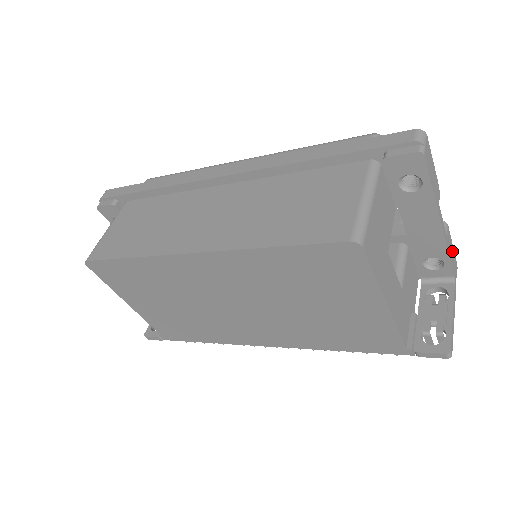
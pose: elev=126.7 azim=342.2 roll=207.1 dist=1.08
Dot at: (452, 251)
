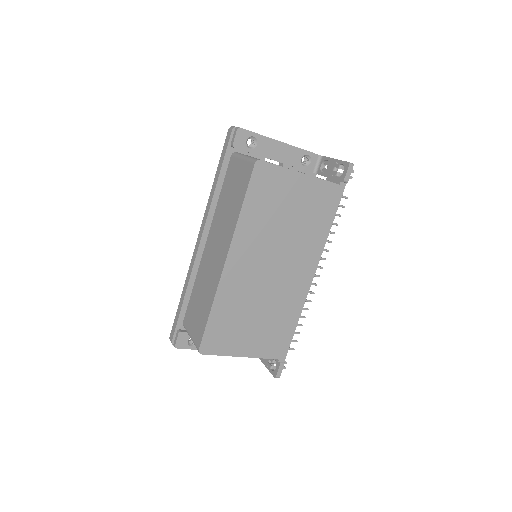
Dot at: occluded
